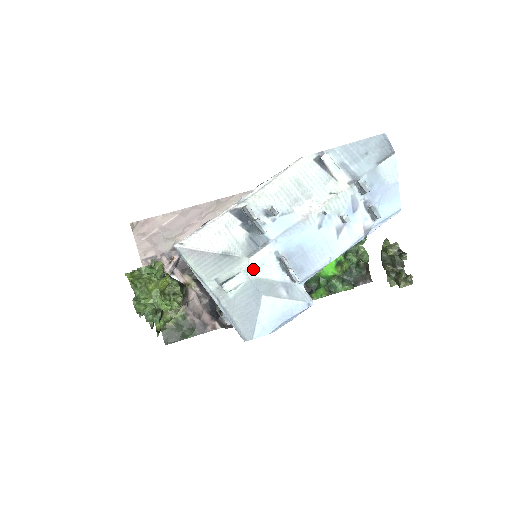
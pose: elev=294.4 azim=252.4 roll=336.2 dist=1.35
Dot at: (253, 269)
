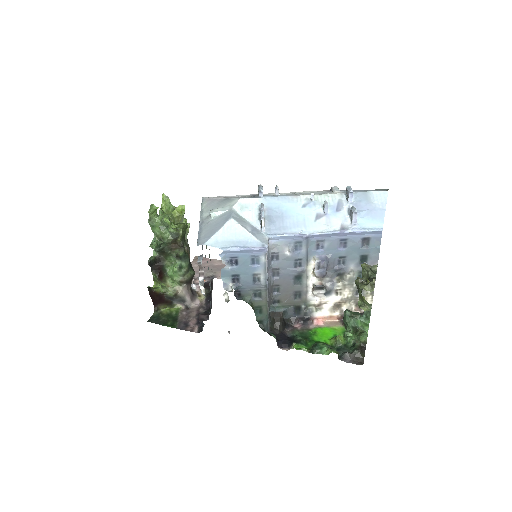
Dot at: (238, 206)
